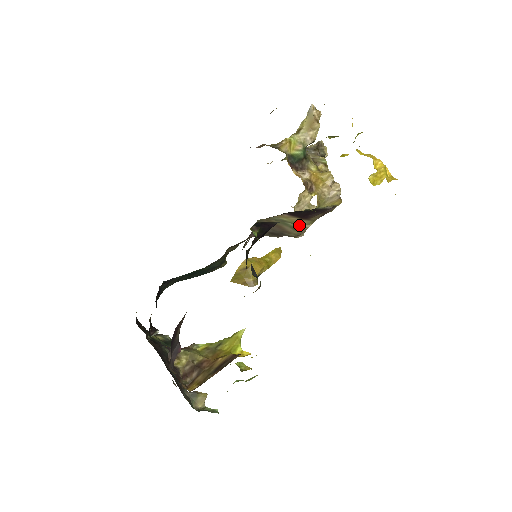
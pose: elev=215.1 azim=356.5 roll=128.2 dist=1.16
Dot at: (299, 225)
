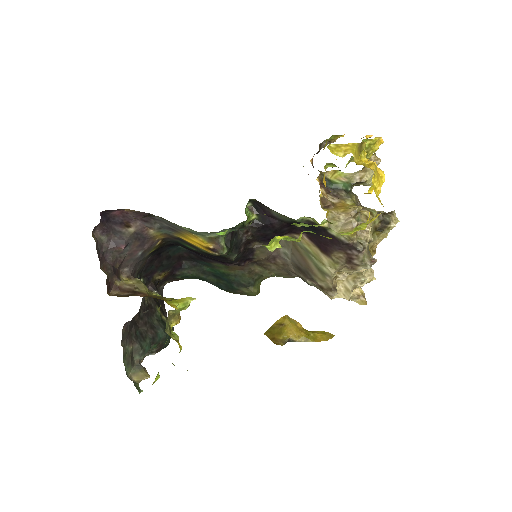
Dot at: (322, 264)
